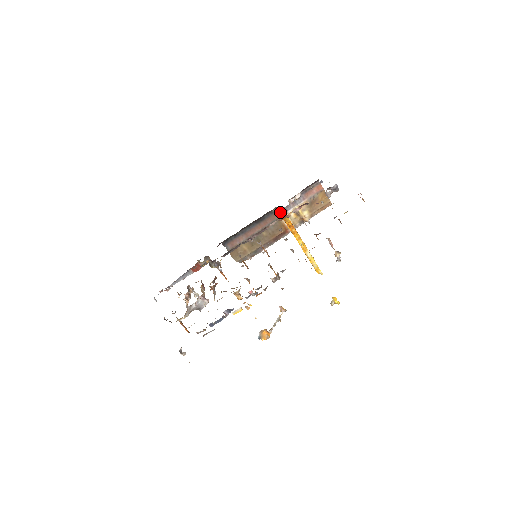
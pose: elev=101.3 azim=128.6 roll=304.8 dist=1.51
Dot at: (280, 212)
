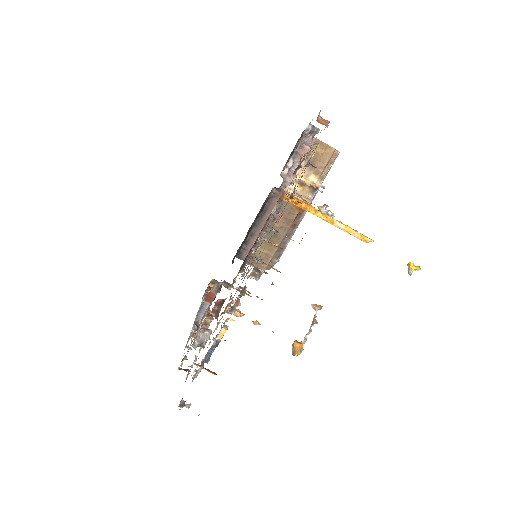
Dot at: (280, 192)
